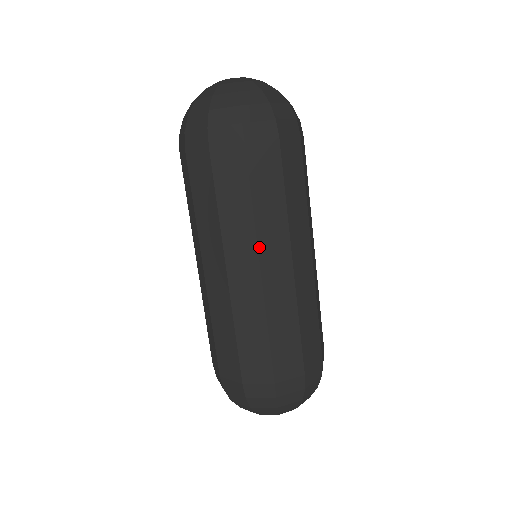
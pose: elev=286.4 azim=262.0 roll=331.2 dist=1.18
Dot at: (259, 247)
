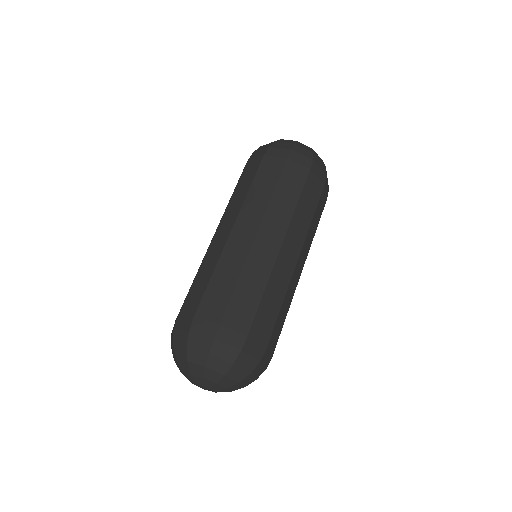
Dot at: (264, 219)
